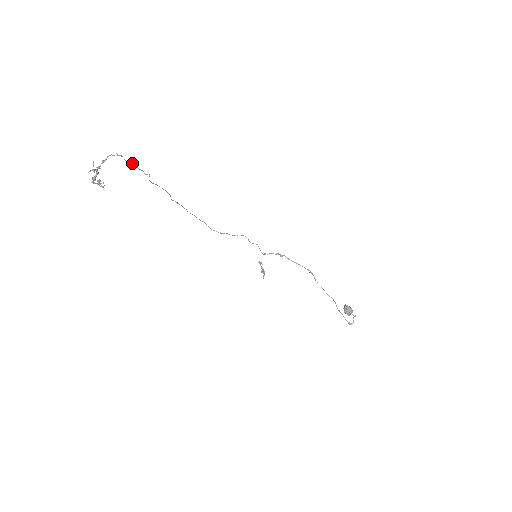
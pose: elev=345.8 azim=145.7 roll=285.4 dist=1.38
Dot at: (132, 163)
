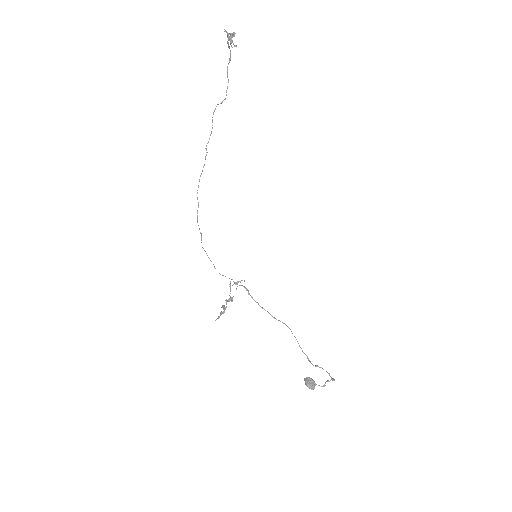
Dot at: (227, 76)
